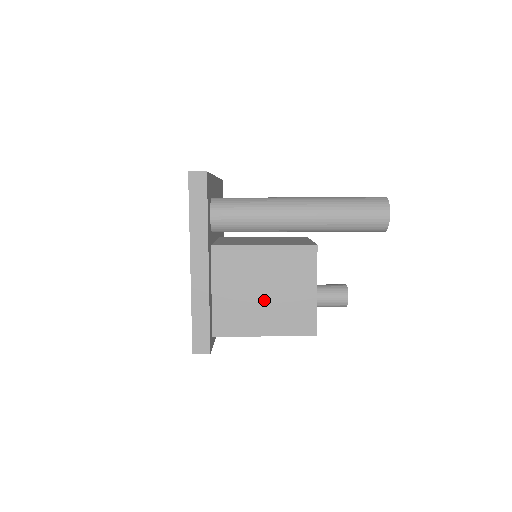
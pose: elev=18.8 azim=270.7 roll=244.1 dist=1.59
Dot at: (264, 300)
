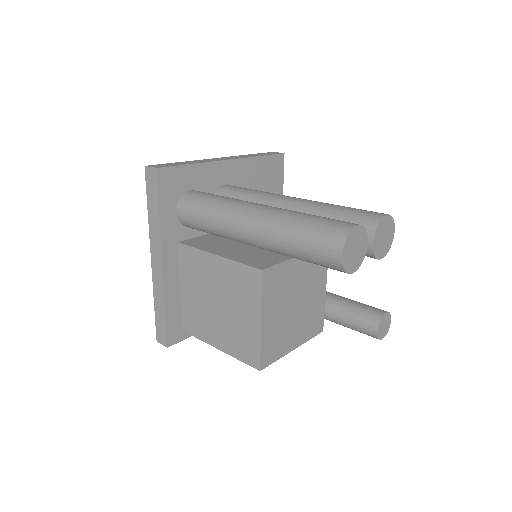
Dot at: (217, 313)
